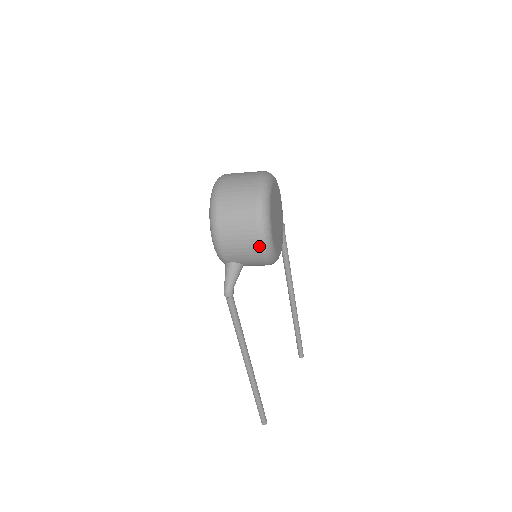
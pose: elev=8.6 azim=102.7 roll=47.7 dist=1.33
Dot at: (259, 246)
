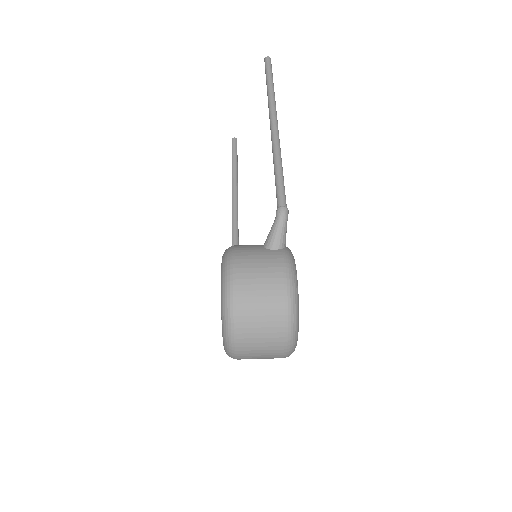
Dot at: occluded
